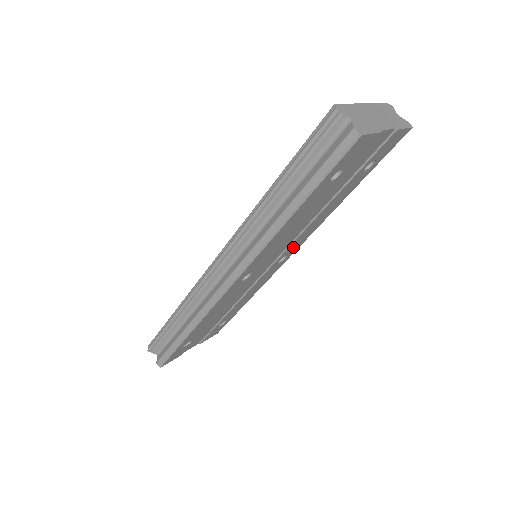
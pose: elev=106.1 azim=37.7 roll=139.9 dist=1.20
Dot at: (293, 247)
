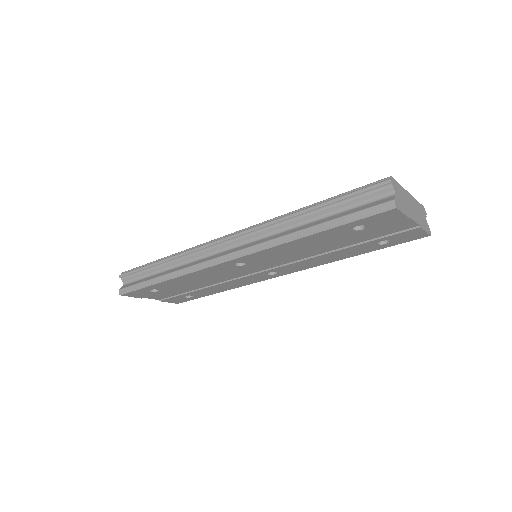
Dot at: (287, 269)
